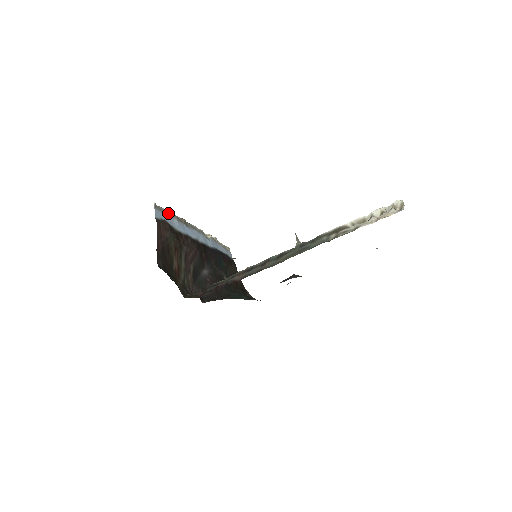
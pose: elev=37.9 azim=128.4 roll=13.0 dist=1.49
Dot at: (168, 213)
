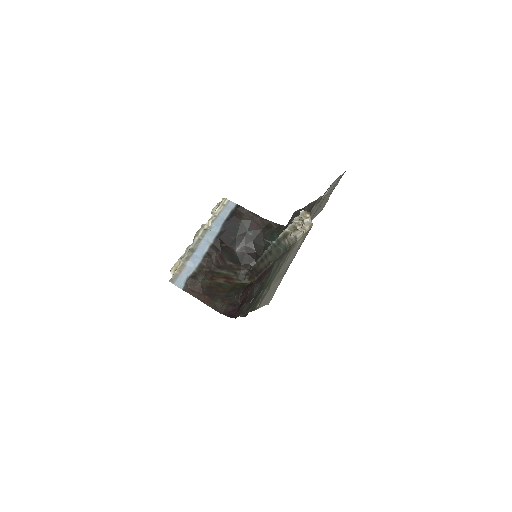
Dot at: (180, 268)
